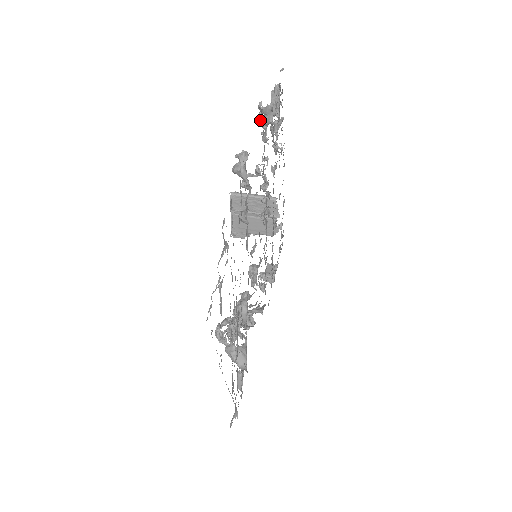
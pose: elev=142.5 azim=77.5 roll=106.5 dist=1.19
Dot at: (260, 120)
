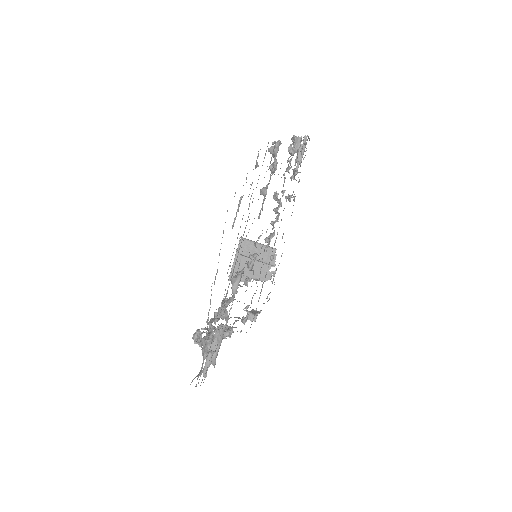
Dot at: (290, 148)
